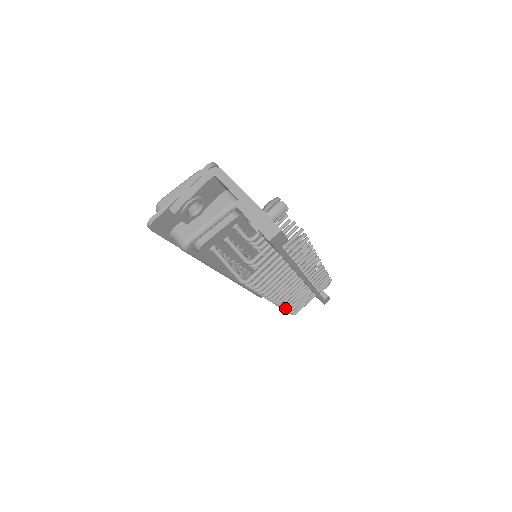
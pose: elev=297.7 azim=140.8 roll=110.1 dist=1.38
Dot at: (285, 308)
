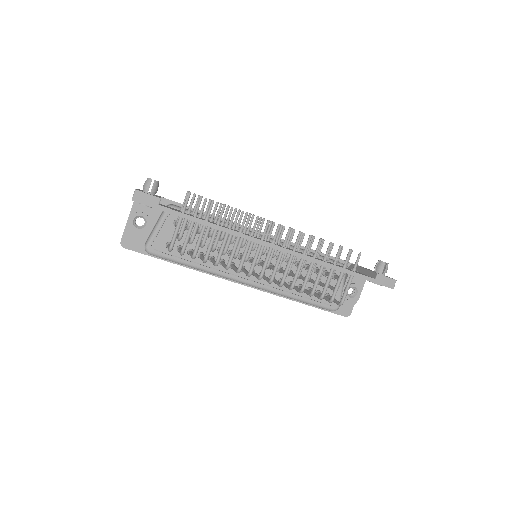
Dot at: (301, 290)
